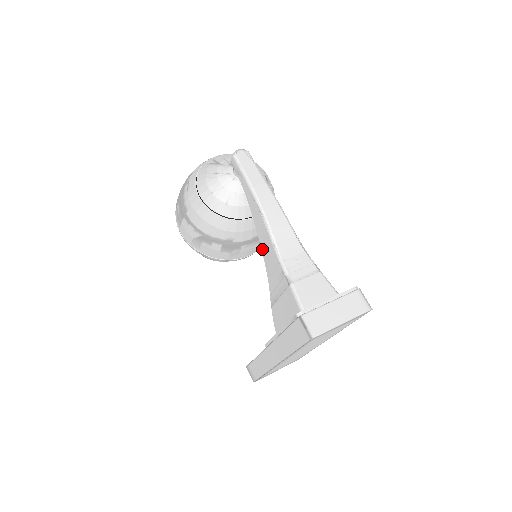
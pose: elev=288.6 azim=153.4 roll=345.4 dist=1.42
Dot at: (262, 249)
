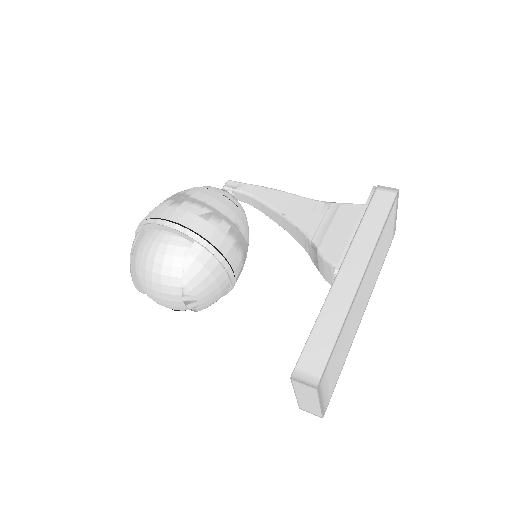
Dot at: (287, 213)
